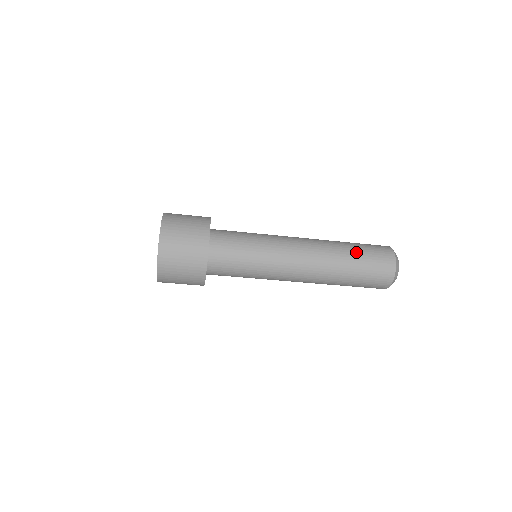
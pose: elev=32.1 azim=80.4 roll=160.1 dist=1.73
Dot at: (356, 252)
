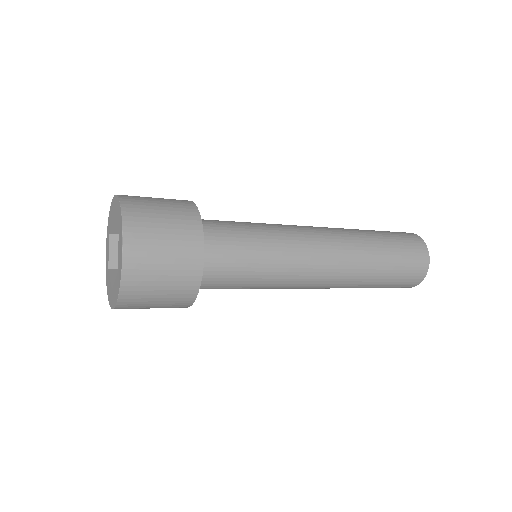
Dot at: (388, 254)
